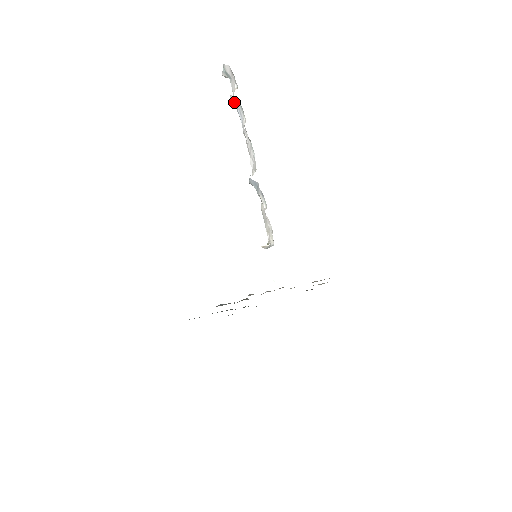
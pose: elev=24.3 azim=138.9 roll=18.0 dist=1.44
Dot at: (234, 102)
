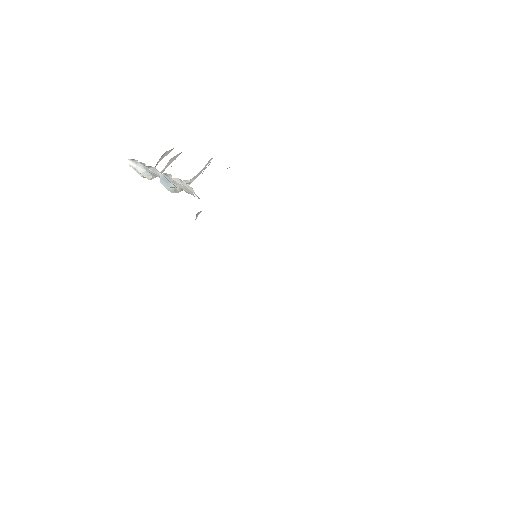
Dot at: (142, 171)
